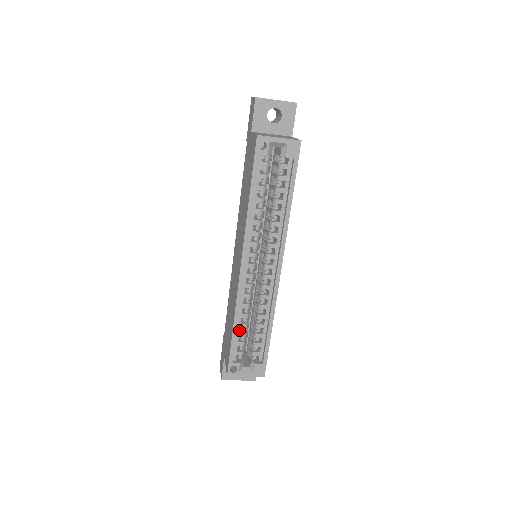
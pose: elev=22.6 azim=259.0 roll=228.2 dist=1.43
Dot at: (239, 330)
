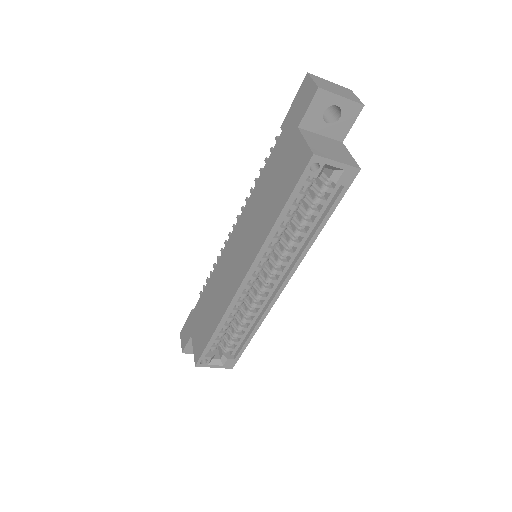
Dot at: (220, 330)
